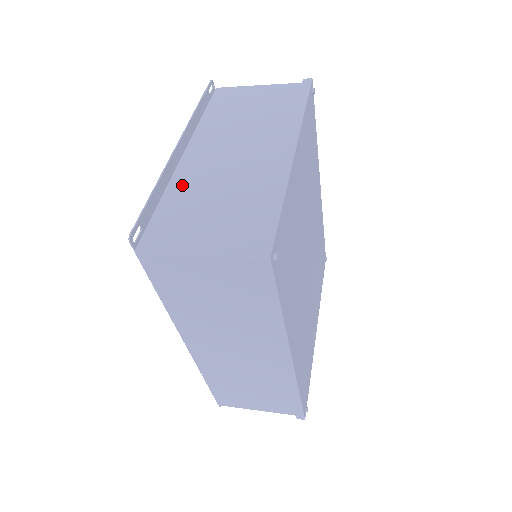
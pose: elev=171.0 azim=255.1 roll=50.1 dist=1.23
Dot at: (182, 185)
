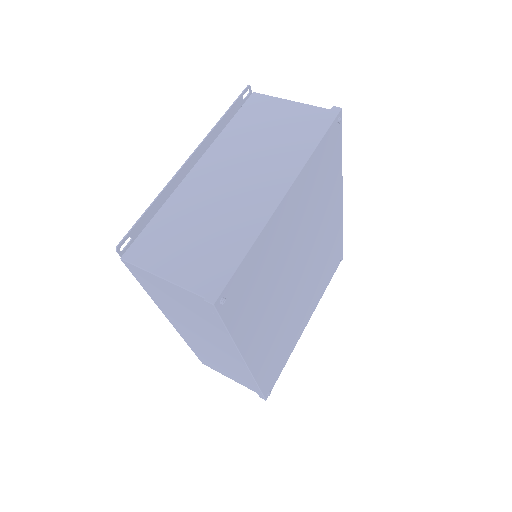
Dot at: (180, 201)
